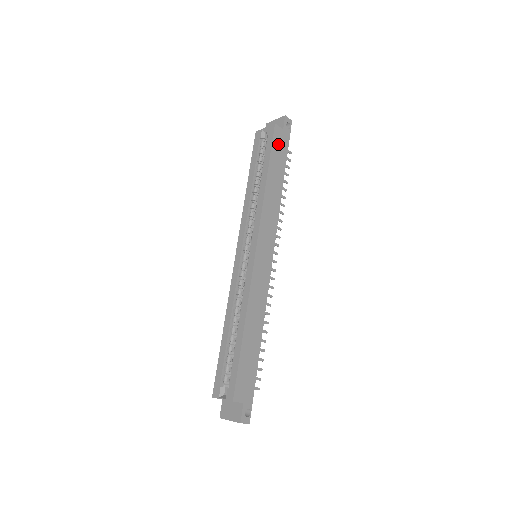
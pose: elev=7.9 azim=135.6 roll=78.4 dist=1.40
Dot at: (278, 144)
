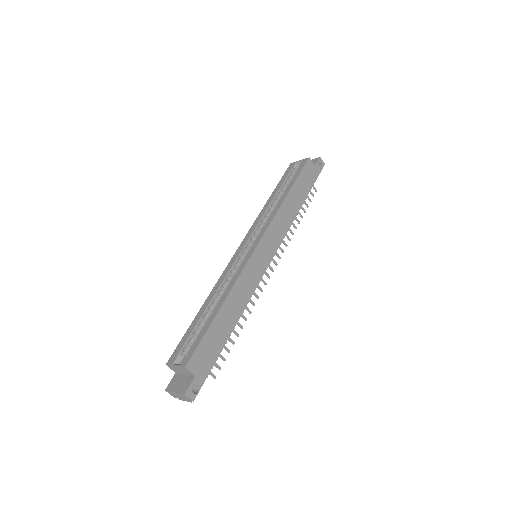
Dot at: (307, 174)
